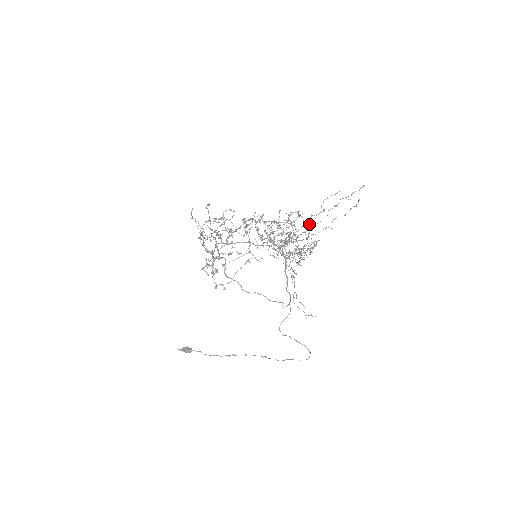
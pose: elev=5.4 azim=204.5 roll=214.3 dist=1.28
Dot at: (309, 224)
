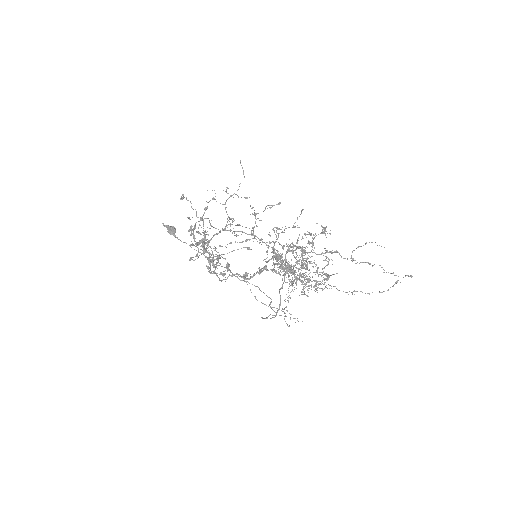
Dot at: (326, 276)
